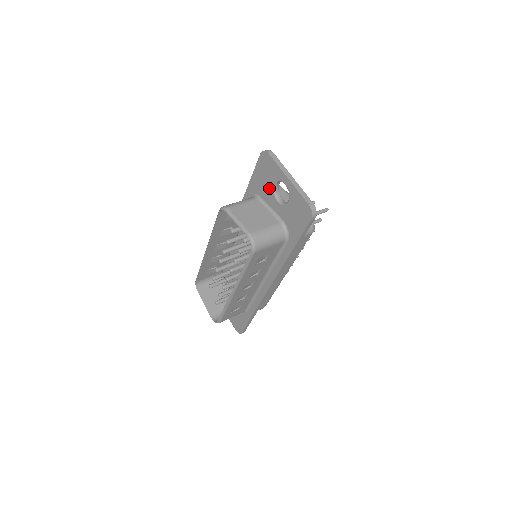
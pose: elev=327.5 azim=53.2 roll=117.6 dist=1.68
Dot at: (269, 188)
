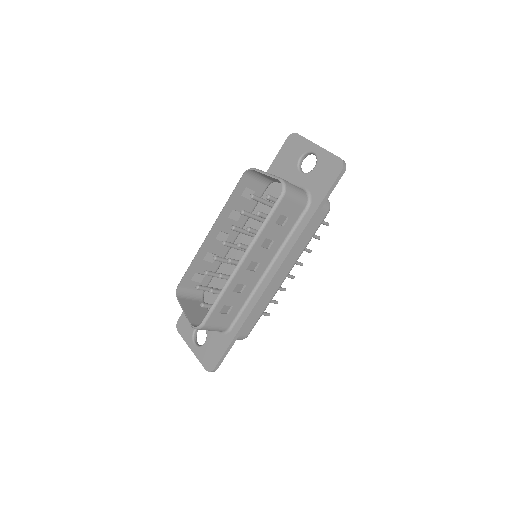
Dot at: (292, 164)
